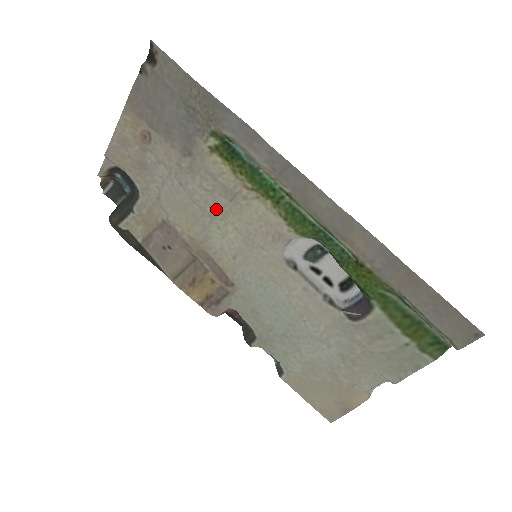
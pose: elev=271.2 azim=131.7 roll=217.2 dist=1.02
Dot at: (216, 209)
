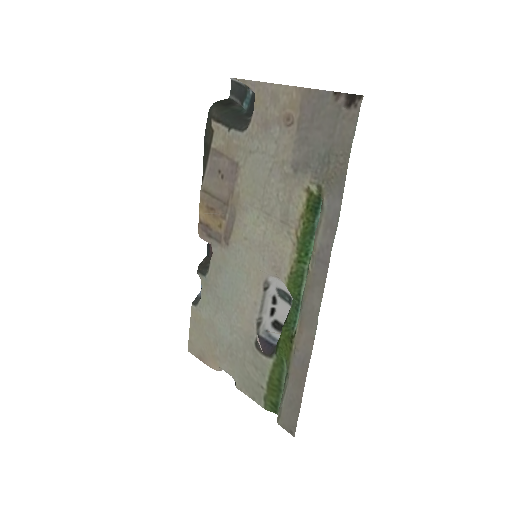
Dot at: (269, 210)
